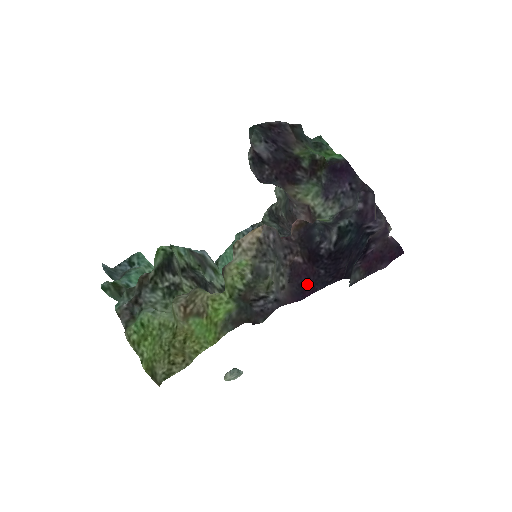
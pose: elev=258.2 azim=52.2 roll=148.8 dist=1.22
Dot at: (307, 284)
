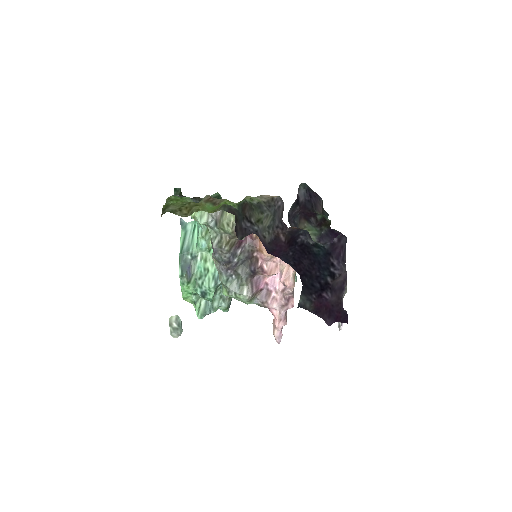
Dot at: (277, 252)
